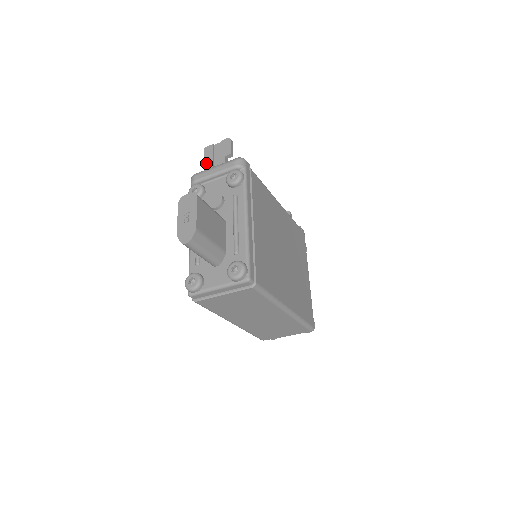
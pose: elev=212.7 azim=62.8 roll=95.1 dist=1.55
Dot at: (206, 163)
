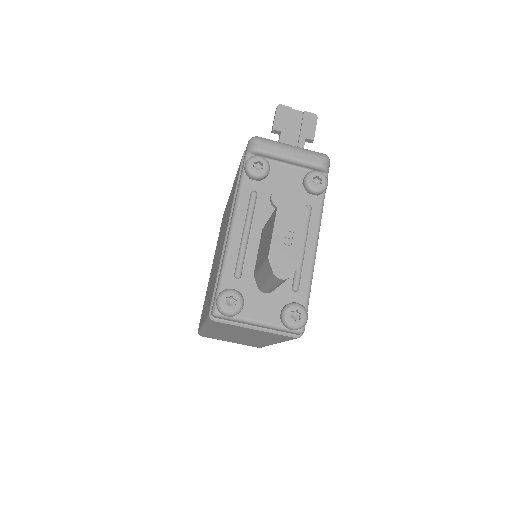
Dot at: (277, 130)
